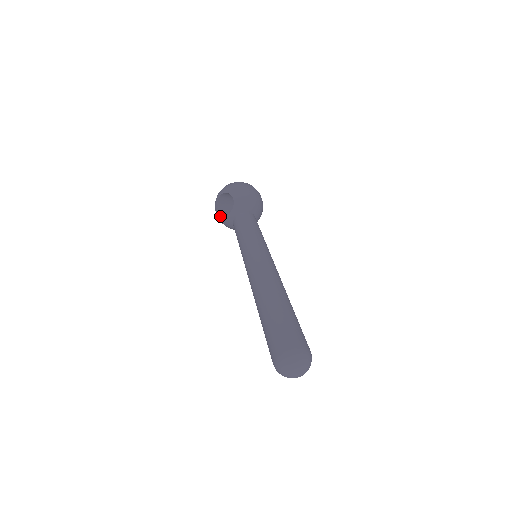
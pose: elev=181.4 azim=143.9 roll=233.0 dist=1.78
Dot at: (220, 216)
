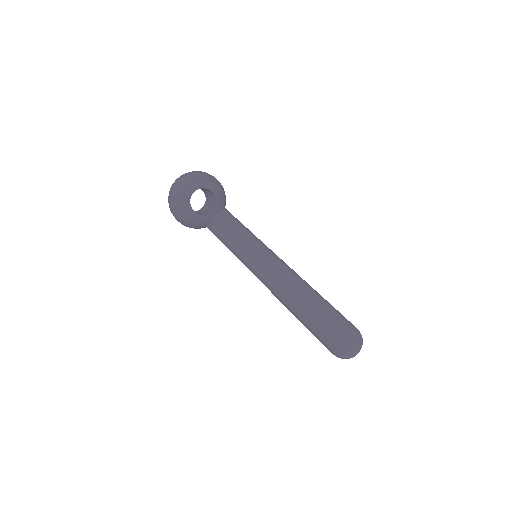
Dot at: (195, 217)
